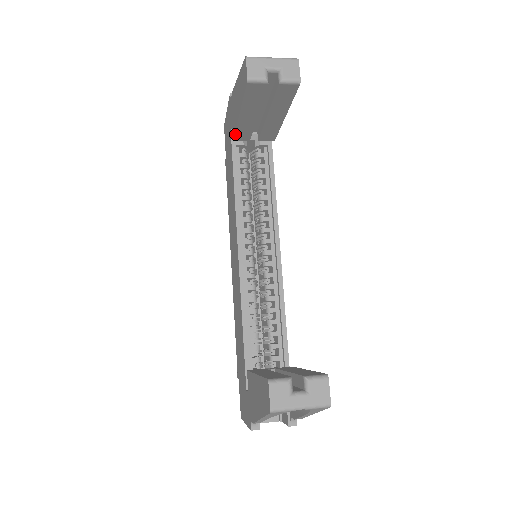
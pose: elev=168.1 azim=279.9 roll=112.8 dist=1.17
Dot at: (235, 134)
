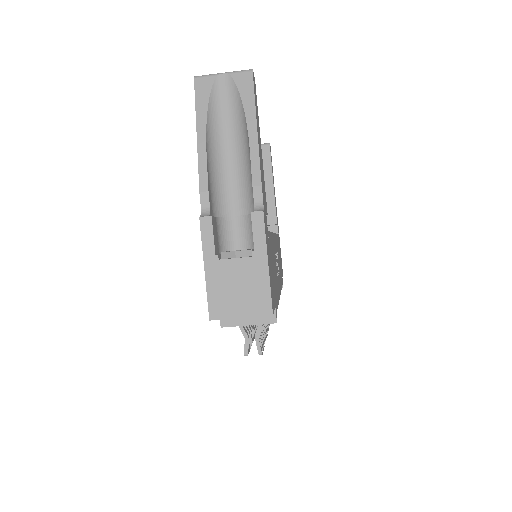
Dot at: occluded
